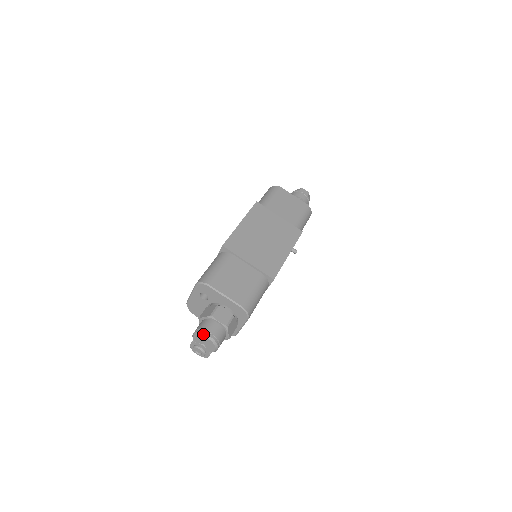
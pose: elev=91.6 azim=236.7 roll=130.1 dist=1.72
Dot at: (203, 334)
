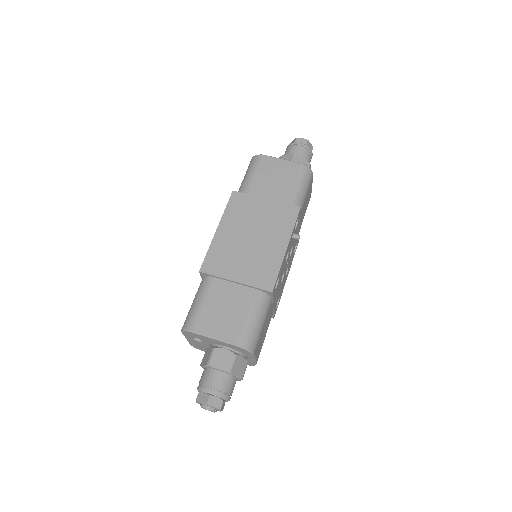
Dot at: (204, 390)
